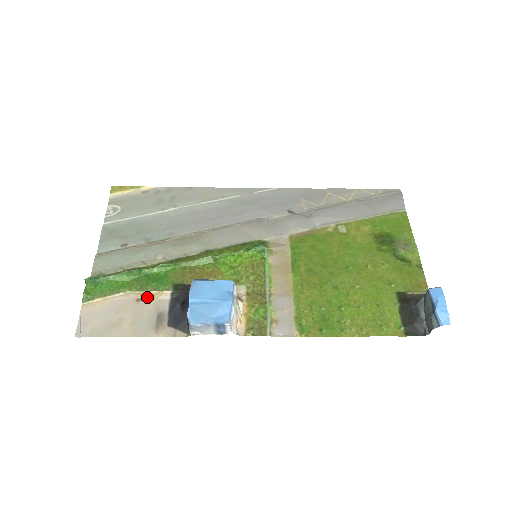
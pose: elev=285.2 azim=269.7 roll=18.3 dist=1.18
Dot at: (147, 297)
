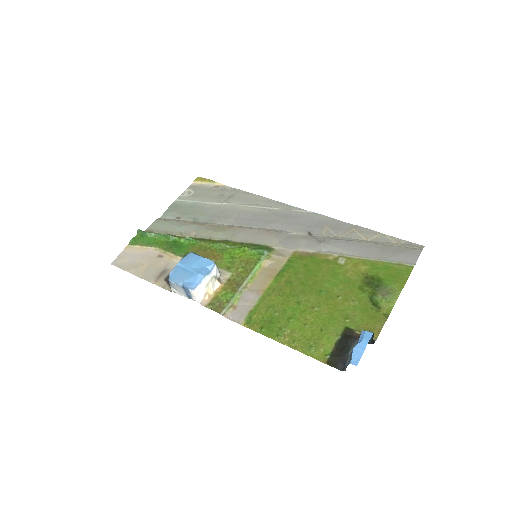
Dot at: (166, 256)
